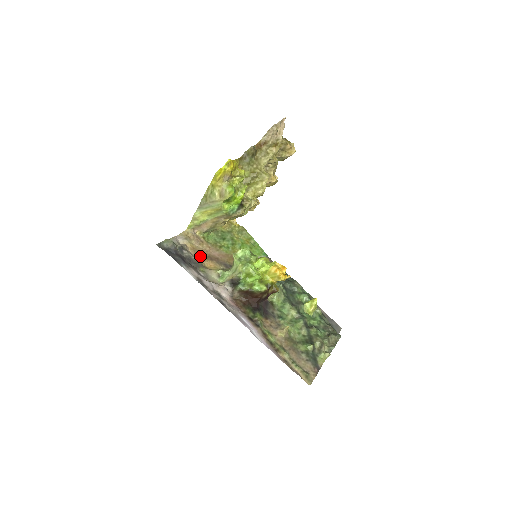
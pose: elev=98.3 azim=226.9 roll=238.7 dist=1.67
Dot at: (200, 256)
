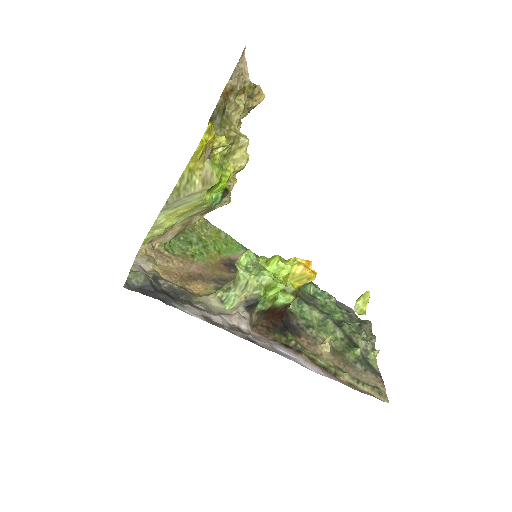
Dot at: (179, 280)
